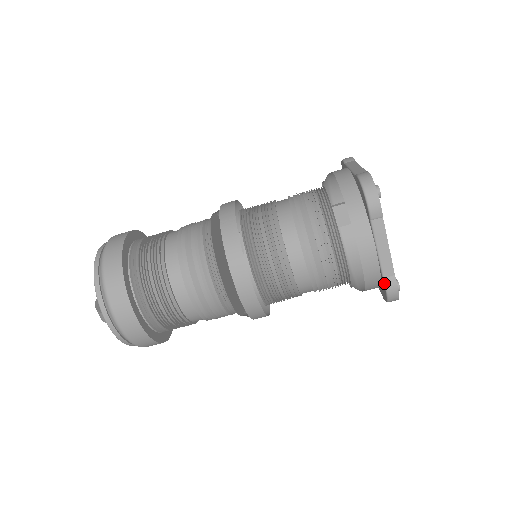
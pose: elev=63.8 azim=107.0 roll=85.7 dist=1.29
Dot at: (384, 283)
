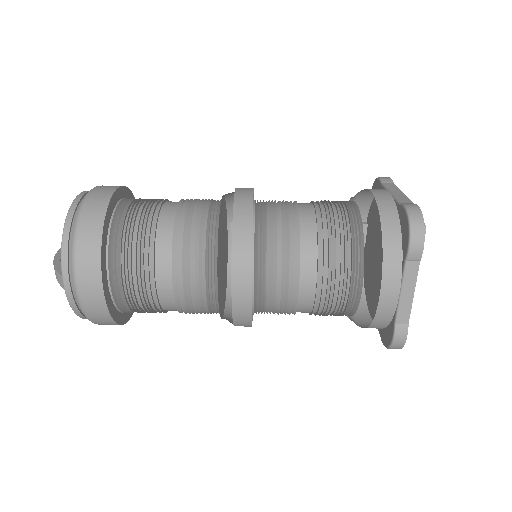
Dot at: (394, 330)
